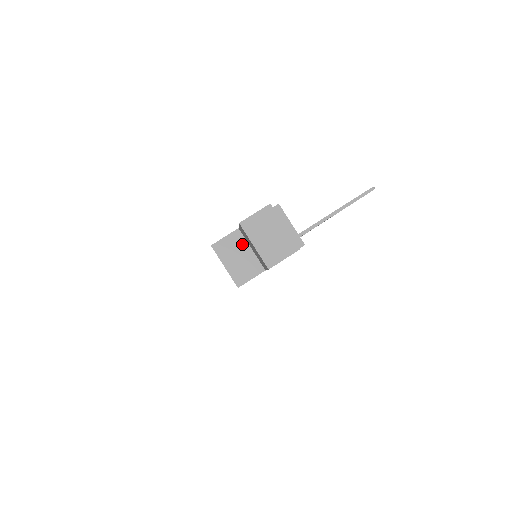
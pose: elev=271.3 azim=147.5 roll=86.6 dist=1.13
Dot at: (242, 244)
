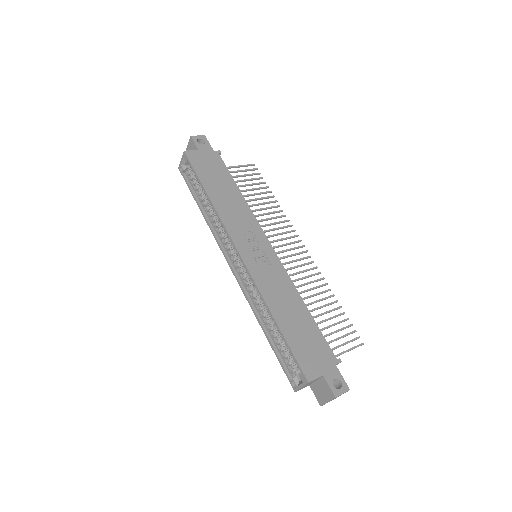
Dot at: (316, 380)
